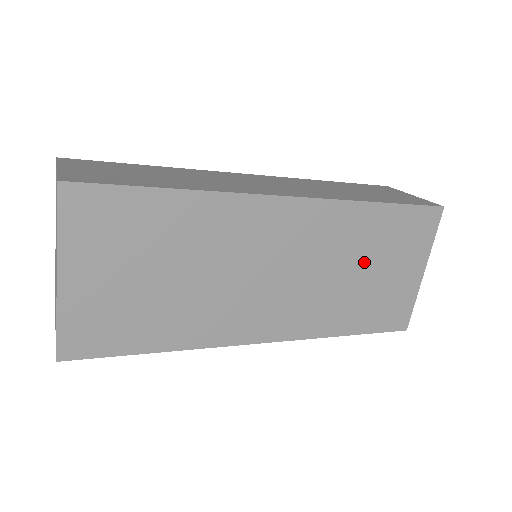
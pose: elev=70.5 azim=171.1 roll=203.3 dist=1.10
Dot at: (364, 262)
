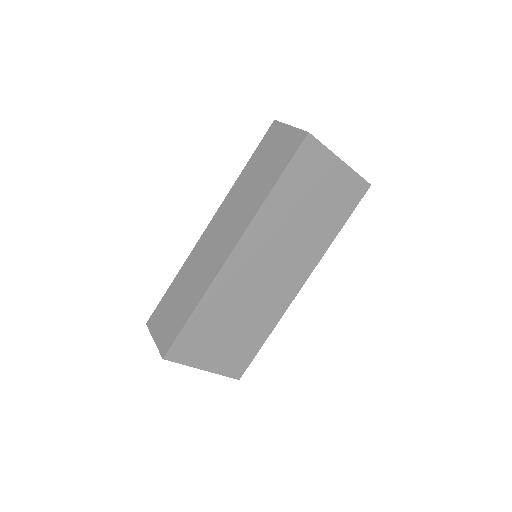
Dot at: (303, 209)
